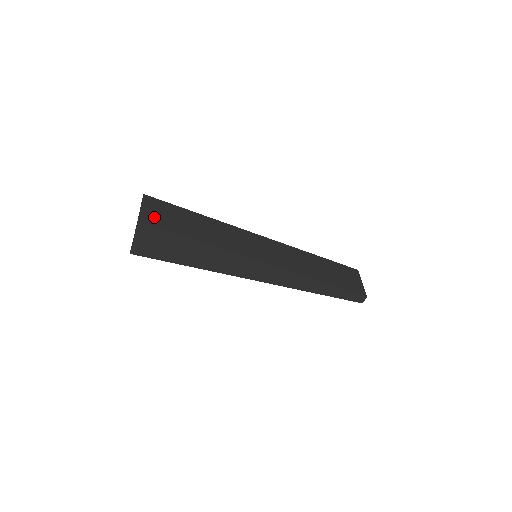
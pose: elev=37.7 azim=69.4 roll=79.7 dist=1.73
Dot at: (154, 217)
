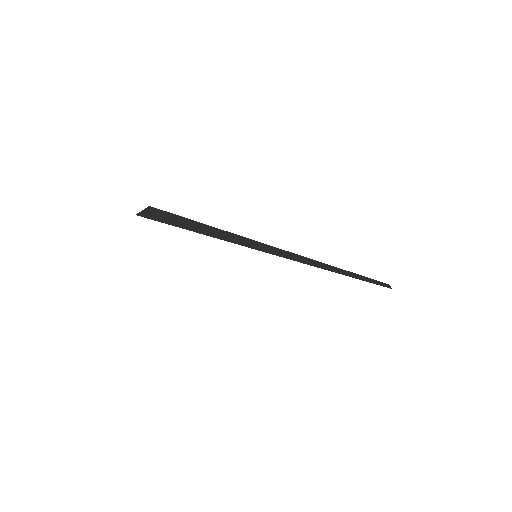
Dot at: occluded
